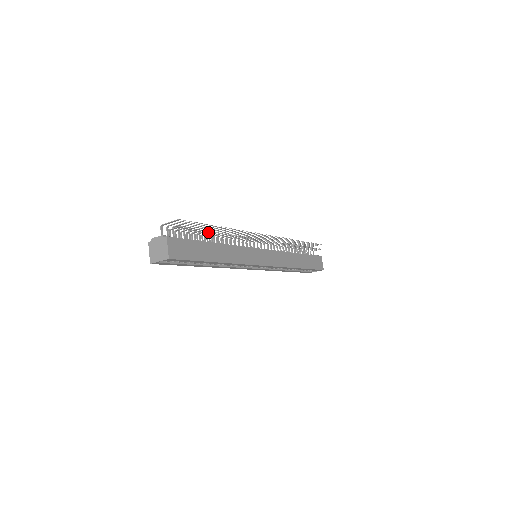
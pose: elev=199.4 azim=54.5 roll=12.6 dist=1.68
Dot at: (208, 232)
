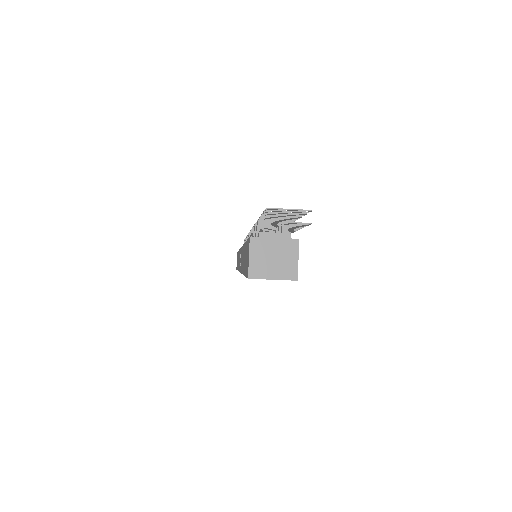
Dot at: (289, 229)
